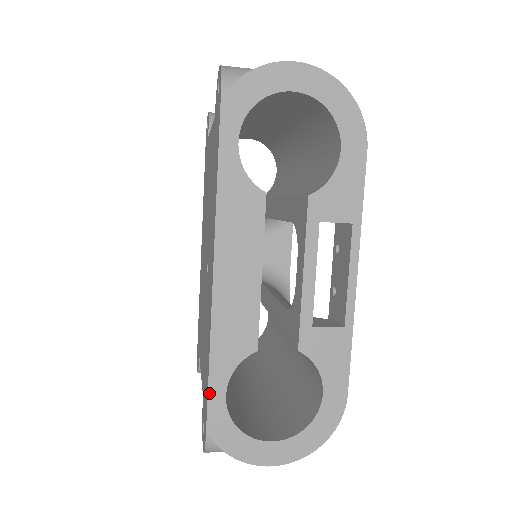
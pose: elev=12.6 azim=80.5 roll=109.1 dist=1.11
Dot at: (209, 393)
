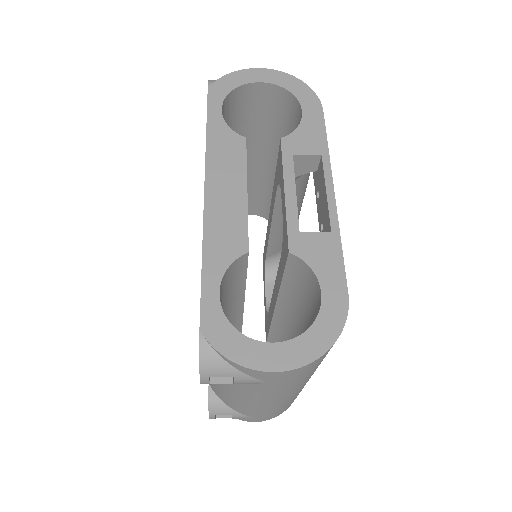
Dot at: (202, 291)
